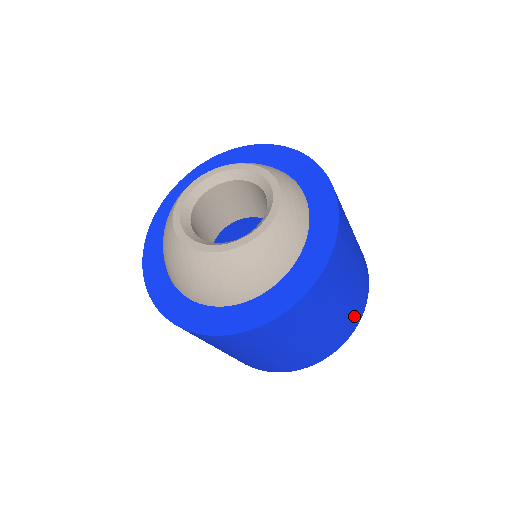
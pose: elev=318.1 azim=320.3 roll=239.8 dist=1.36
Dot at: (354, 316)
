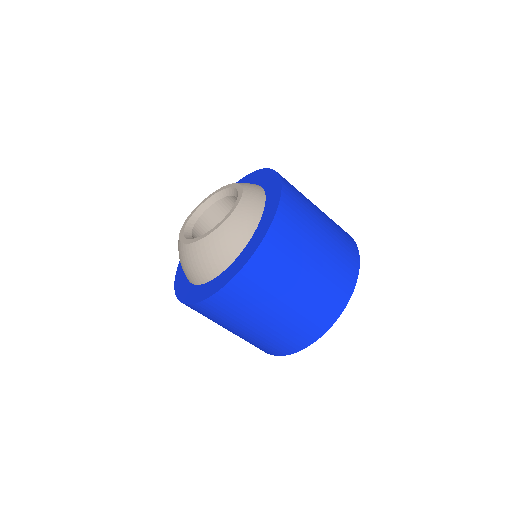
Dot at: (325, 309)
